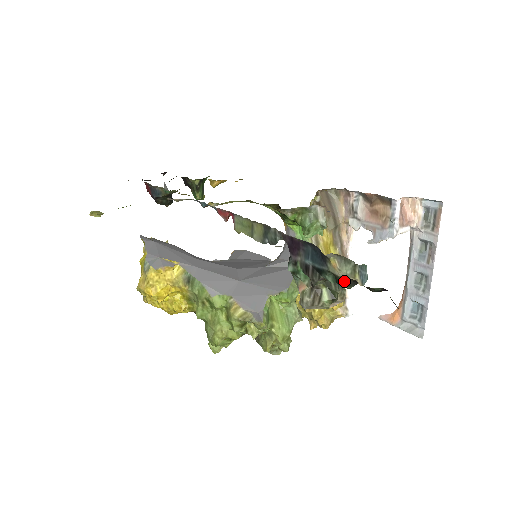
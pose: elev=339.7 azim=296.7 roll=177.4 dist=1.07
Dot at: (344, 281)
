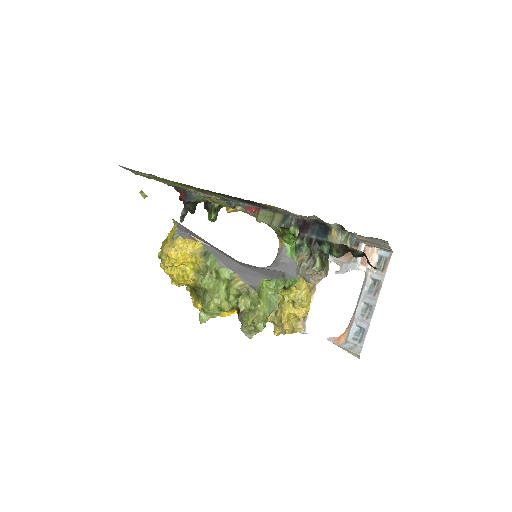
Dot at: (336, 249)
